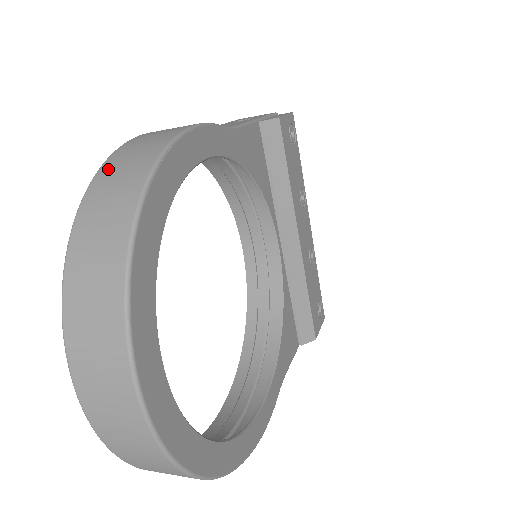
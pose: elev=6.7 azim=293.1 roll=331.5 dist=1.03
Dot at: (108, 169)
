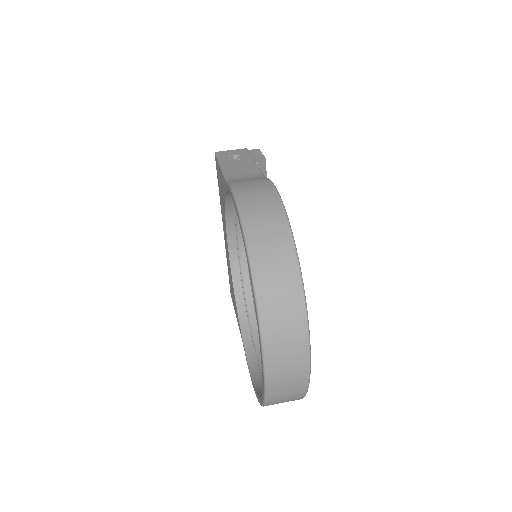
Dot at: (252, 224)
